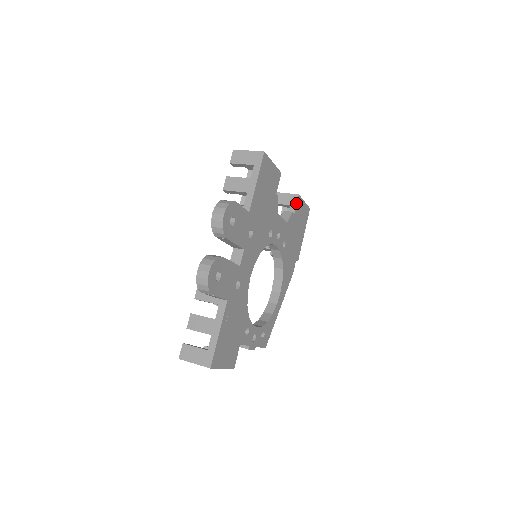
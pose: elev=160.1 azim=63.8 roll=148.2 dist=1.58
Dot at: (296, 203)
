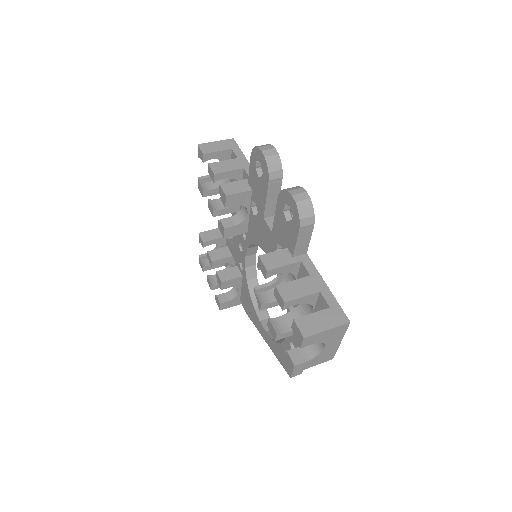
Dot at: occluded
